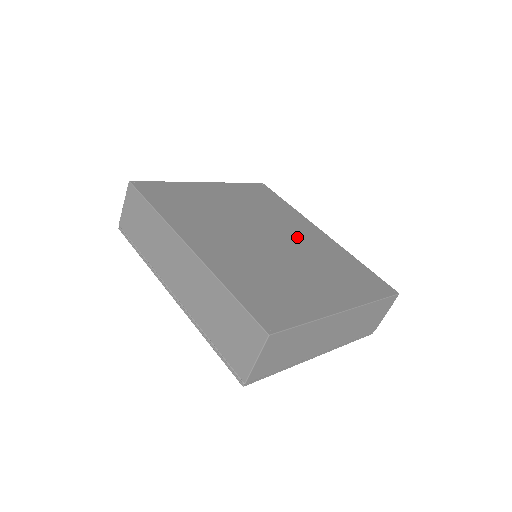
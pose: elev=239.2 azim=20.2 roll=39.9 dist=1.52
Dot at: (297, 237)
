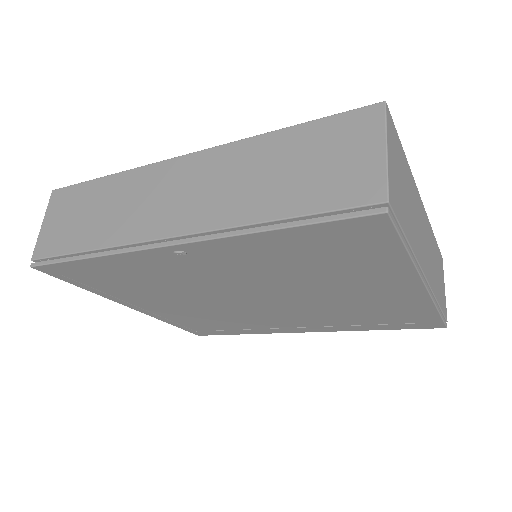
Dot at: occluded
